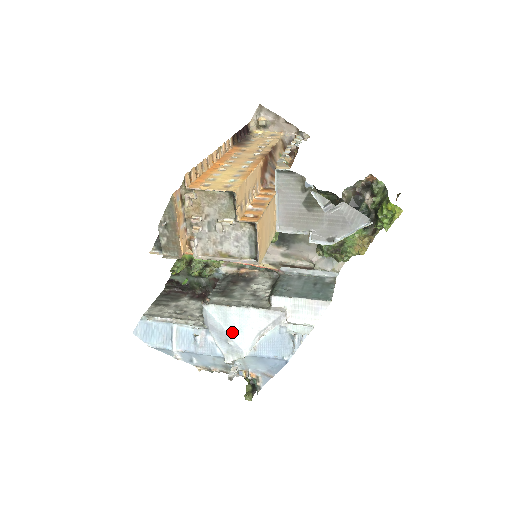
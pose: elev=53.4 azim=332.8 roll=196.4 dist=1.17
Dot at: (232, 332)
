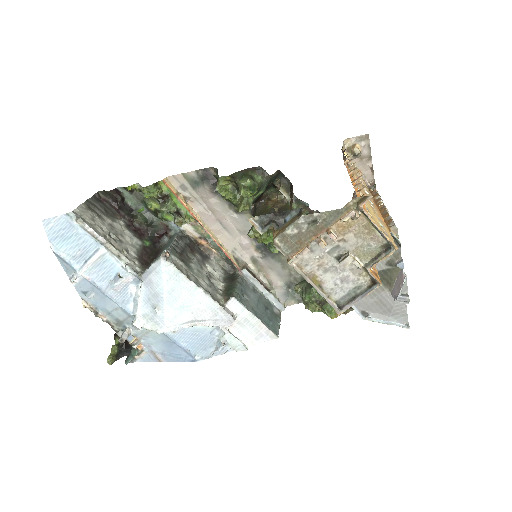
Dot at: (170, 303)
